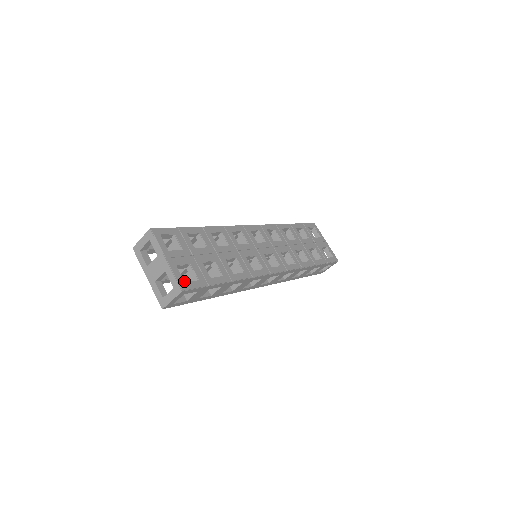
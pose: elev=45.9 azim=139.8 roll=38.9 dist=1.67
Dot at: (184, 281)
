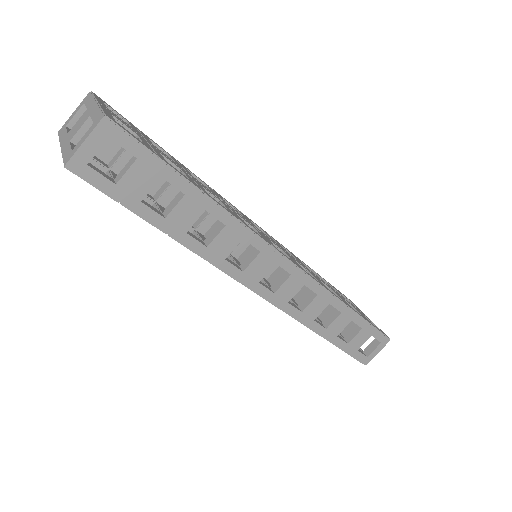
Dot at: occluded
